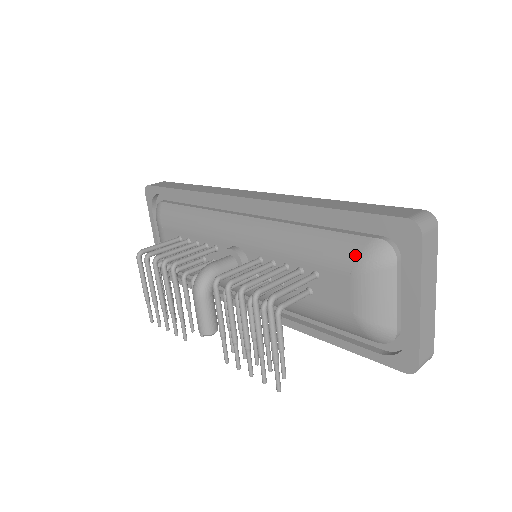
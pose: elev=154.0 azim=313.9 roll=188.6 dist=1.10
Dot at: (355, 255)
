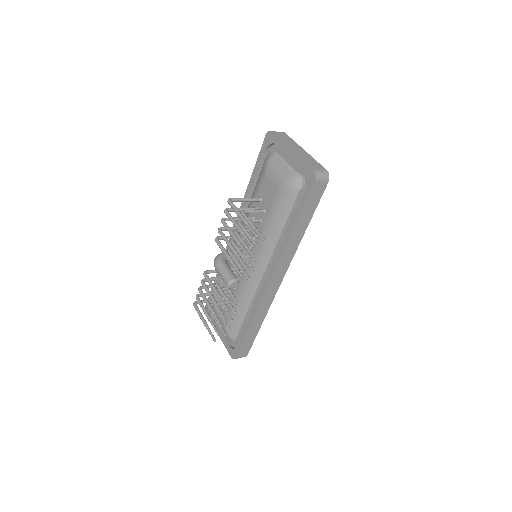
Dot at: (263, 169)
